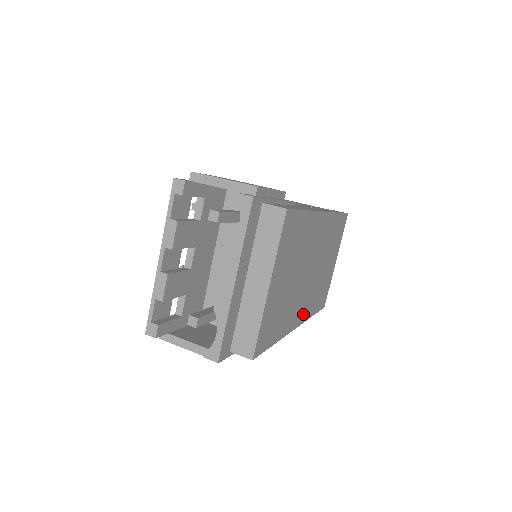
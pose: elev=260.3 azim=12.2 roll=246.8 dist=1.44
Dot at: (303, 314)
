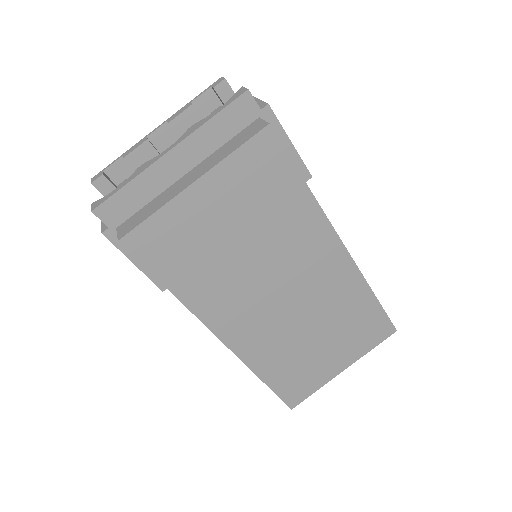
Dot at: (242, 341)
